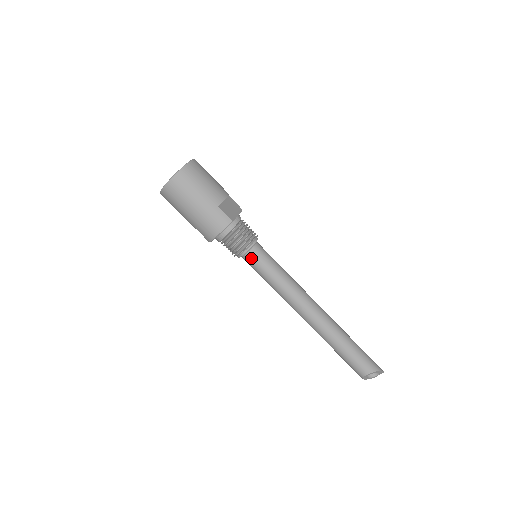
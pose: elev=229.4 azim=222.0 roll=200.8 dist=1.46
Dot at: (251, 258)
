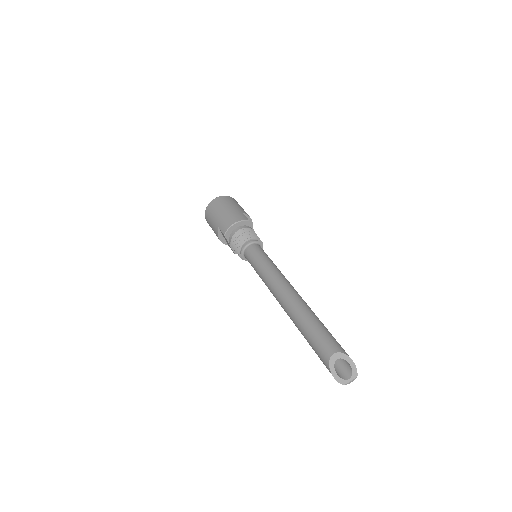
Dot at: (252, 248)
